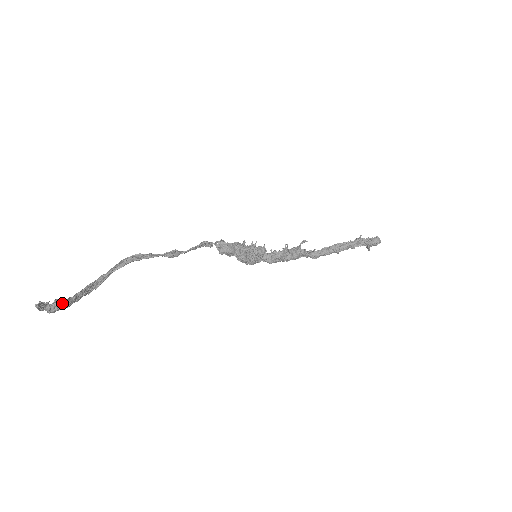
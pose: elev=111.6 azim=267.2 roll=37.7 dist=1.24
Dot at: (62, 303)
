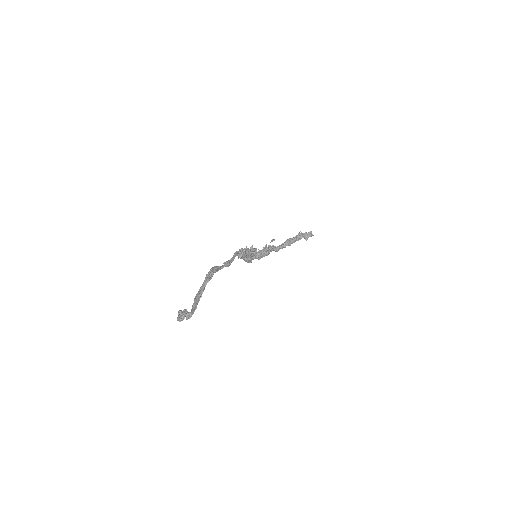
Dot at: occluded
